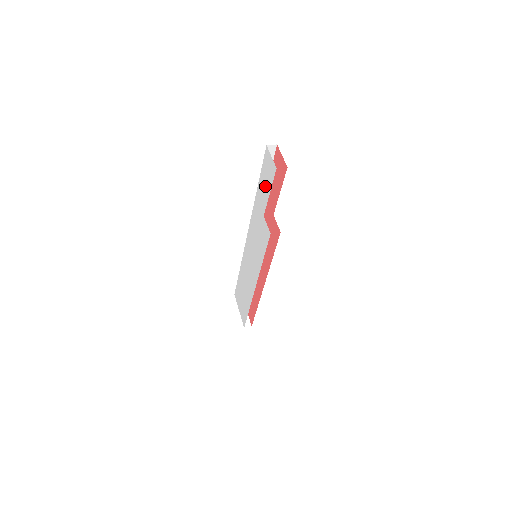
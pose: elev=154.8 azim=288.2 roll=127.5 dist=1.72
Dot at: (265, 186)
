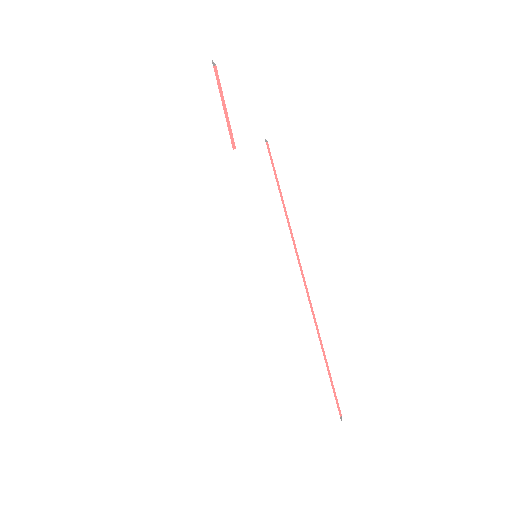
Dot at: (206, 114)
